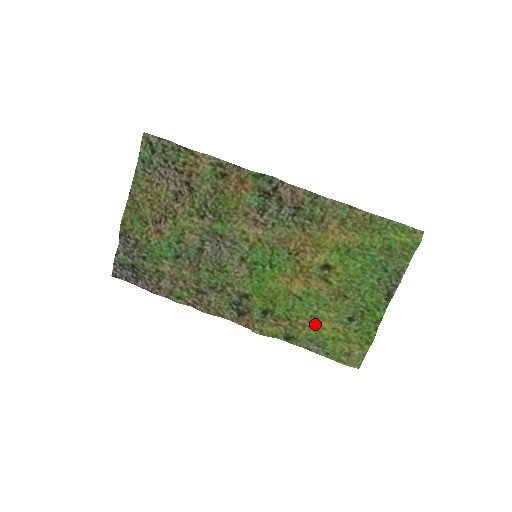
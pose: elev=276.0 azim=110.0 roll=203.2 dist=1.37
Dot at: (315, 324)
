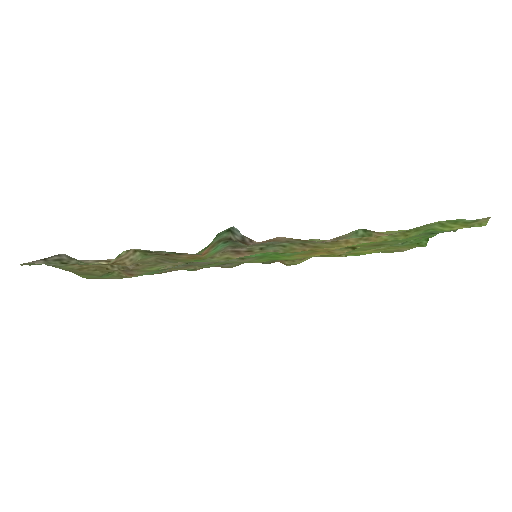
Dot at: (352, 253)
